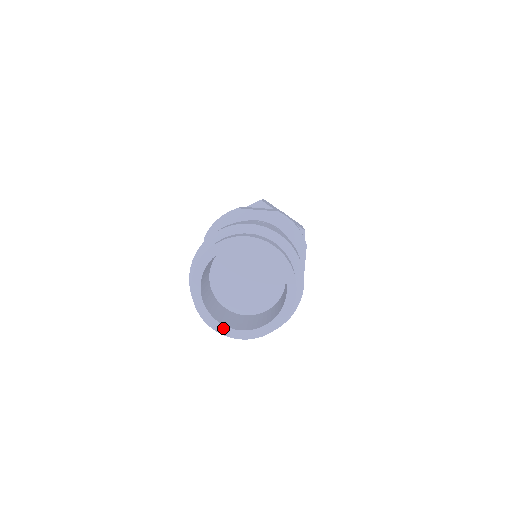
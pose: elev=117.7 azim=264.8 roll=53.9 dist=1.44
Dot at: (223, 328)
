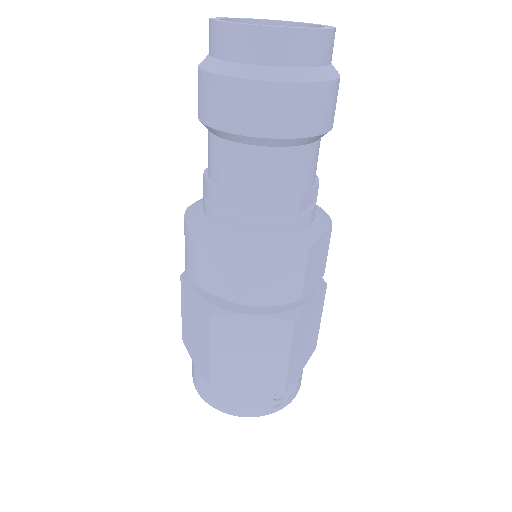
Dot at: (226, 21)
